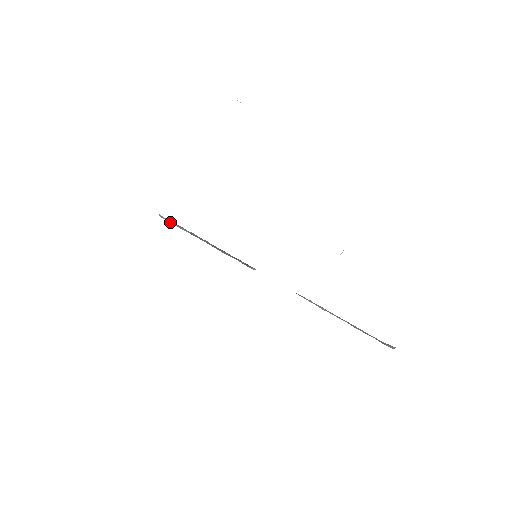
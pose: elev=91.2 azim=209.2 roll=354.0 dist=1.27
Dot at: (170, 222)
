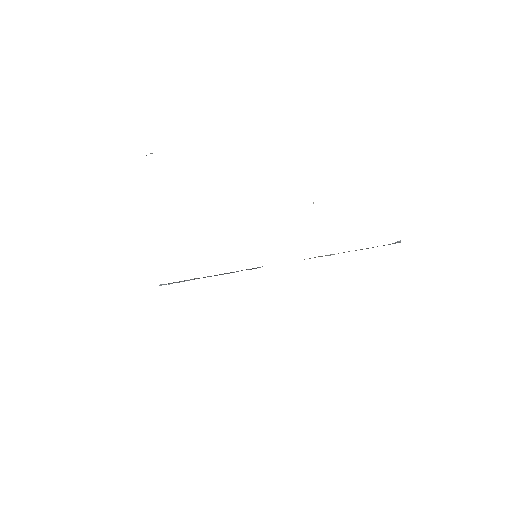
Dot at: (172, 283)
